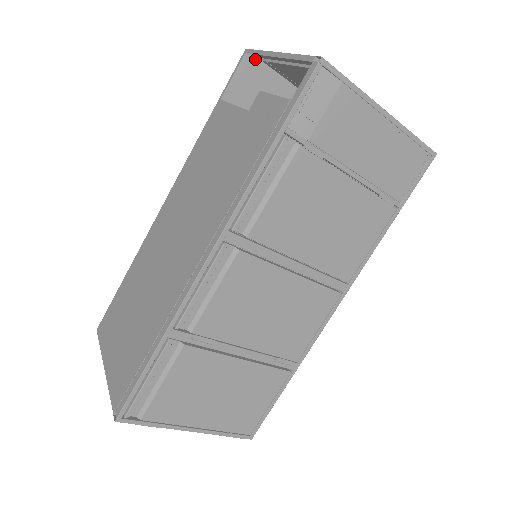
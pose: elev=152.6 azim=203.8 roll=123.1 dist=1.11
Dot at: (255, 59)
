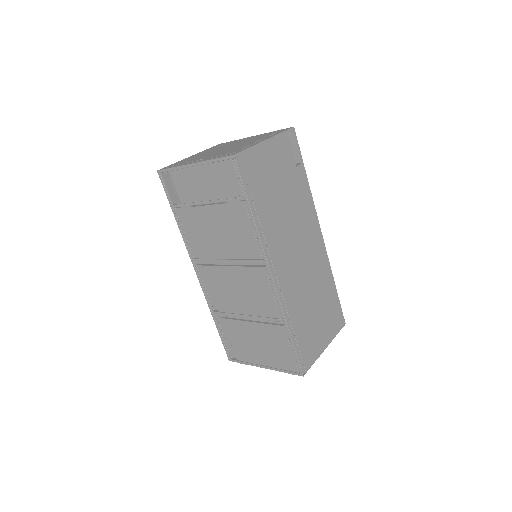
Dot at: occluded
